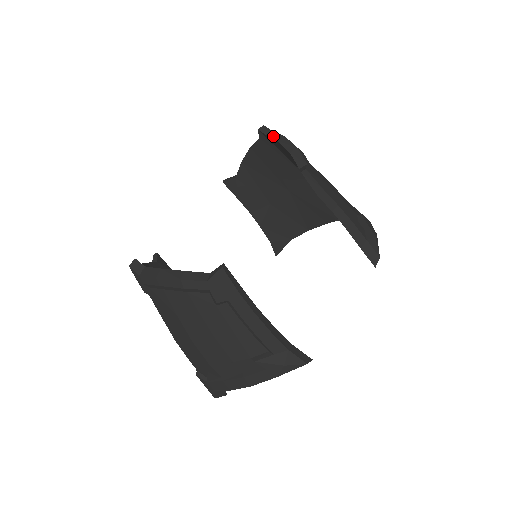
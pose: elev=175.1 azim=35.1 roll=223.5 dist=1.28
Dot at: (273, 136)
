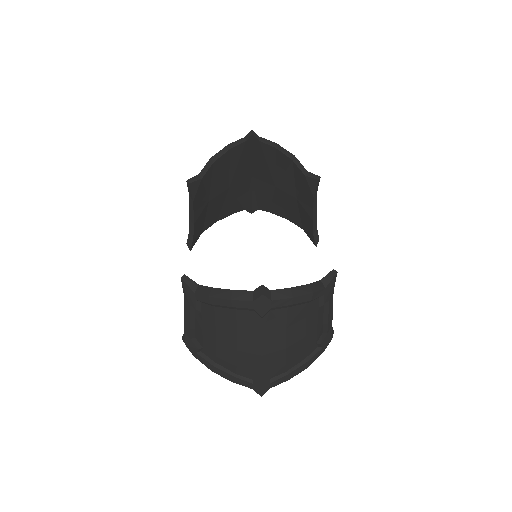
Dot at: (266, 142)
